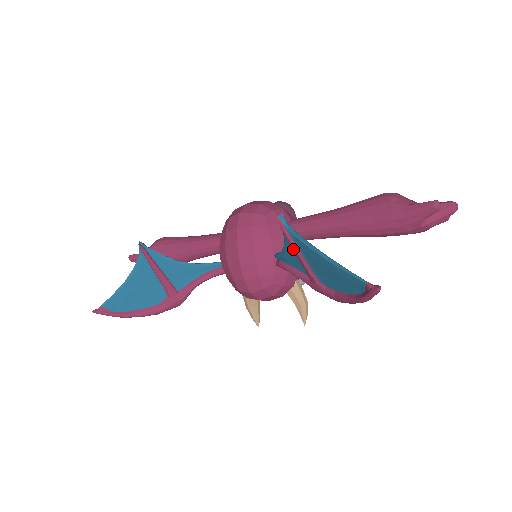
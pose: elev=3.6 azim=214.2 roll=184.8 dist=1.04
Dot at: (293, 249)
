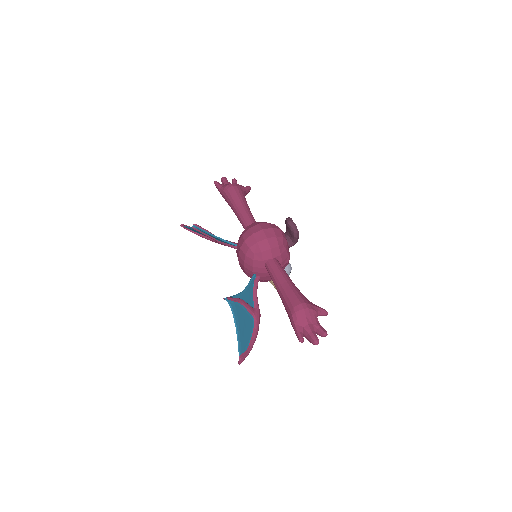
Dot at: occluded
